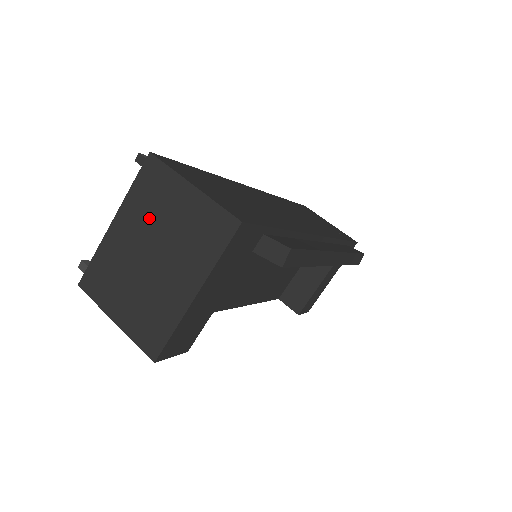
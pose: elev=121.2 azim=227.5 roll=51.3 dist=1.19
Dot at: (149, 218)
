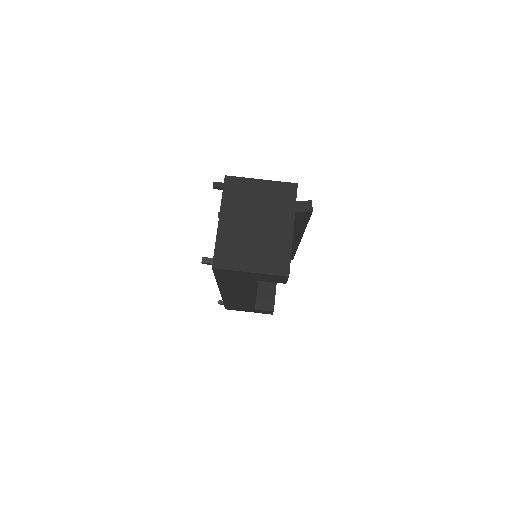
Dot at: (243, 207)
